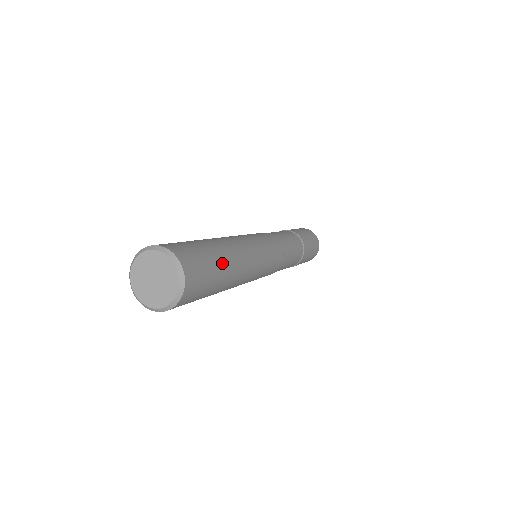
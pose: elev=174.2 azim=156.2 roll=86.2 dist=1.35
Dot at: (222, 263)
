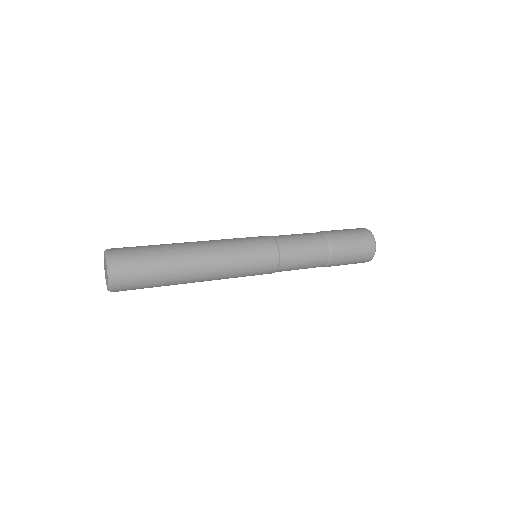
Dot at: (164, 268)
